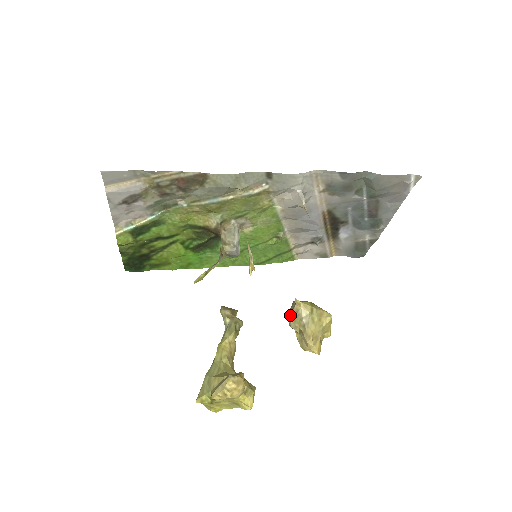
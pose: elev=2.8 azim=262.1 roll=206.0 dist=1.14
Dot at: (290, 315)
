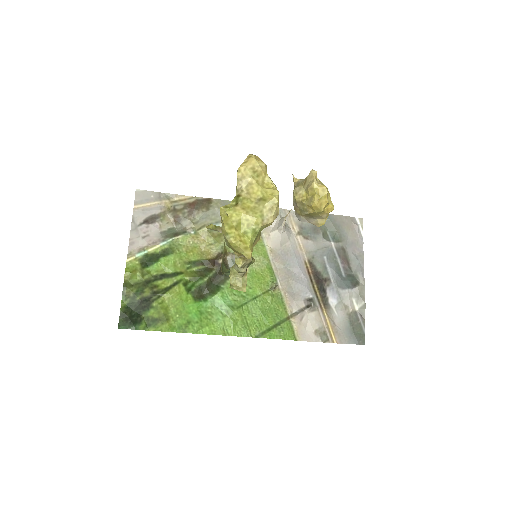
Dot at: (293, 191)
